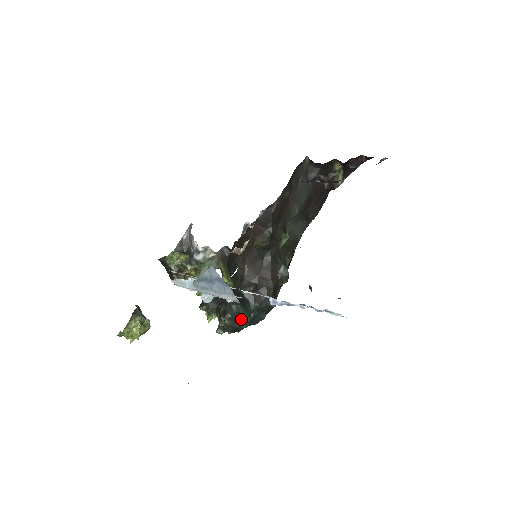
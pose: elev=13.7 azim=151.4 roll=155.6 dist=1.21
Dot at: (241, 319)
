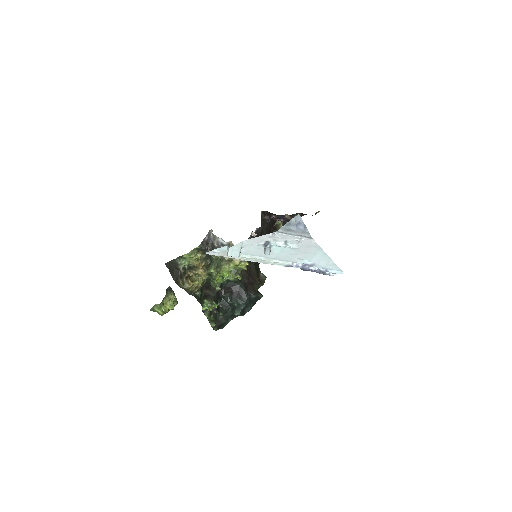
Dot at: (236, 308)
